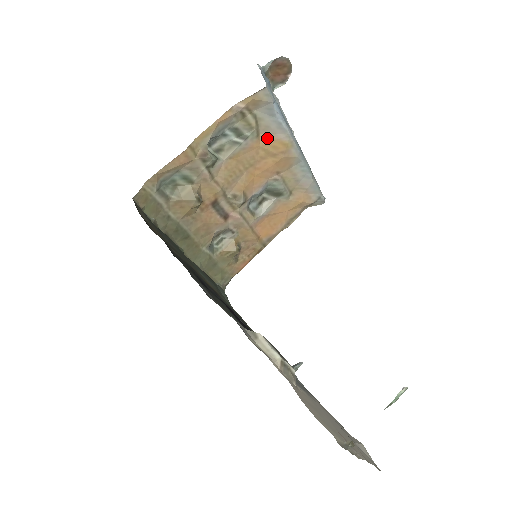
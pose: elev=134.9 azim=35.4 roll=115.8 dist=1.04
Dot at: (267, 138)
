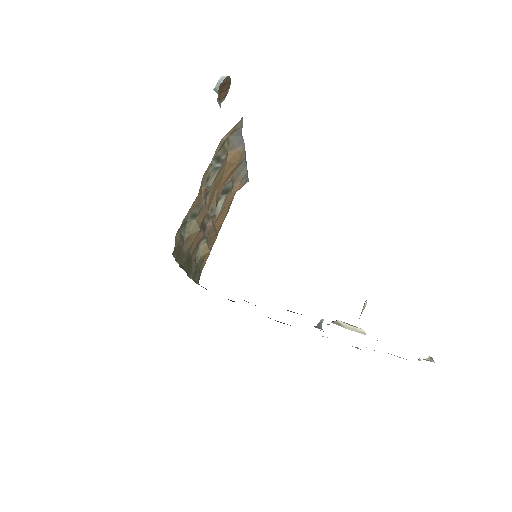
Dot at: (231, 154)
